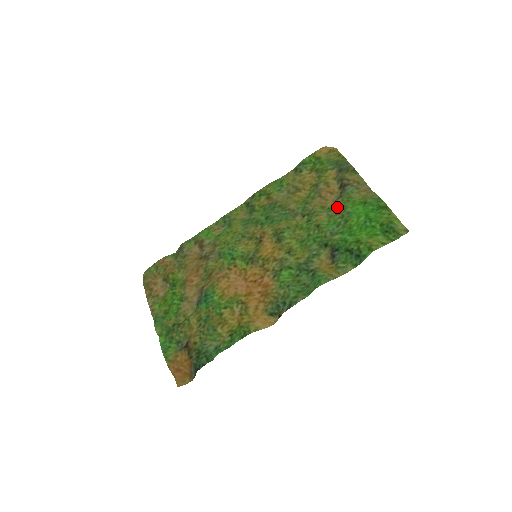
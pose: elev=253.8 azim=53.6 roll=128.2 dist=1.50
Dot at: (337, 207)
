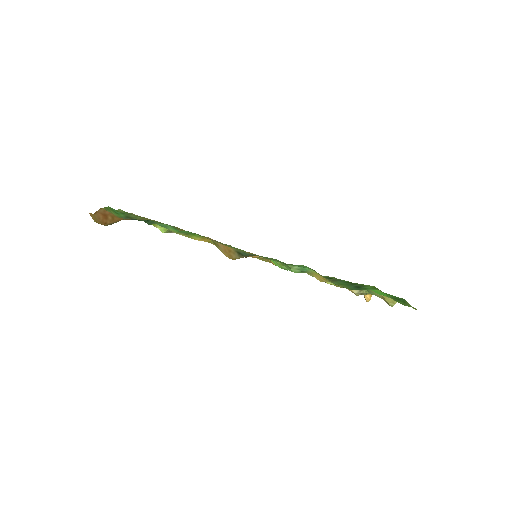
Dot at: occluded
